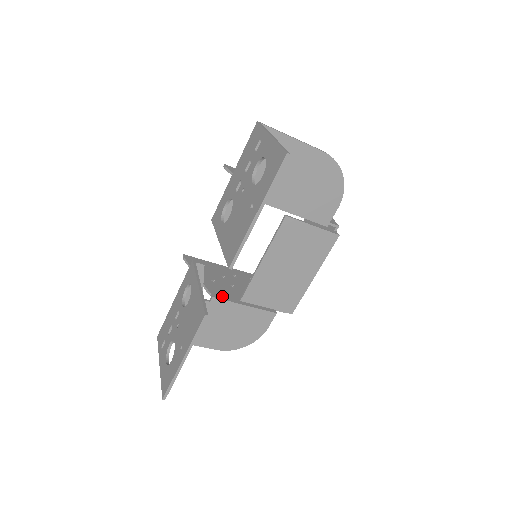
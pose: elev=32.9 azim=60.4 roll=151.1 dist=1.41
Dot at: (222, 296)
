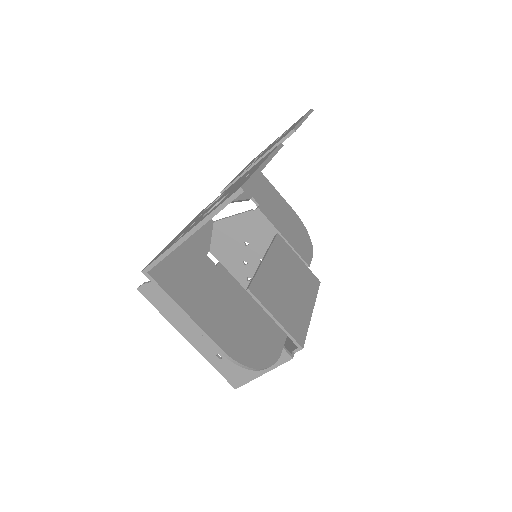
Dot at: occluded
